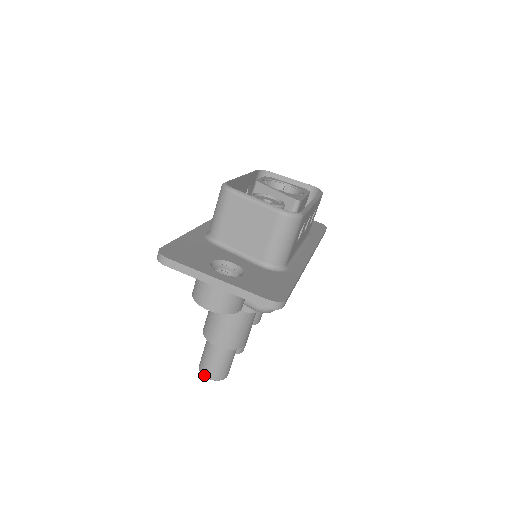
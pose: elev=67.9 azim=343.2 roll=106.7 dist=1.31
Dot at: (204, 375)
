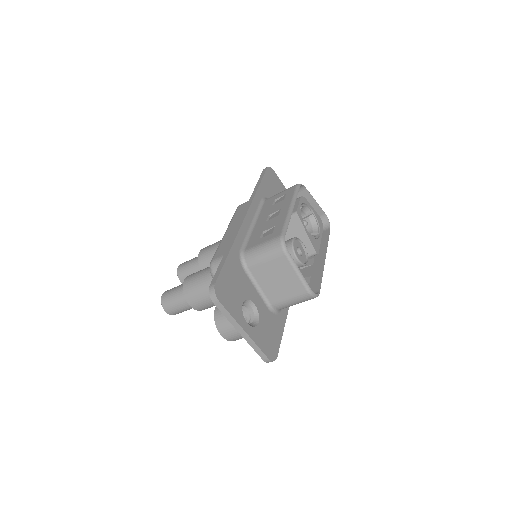
Dot at: (164, 309)
